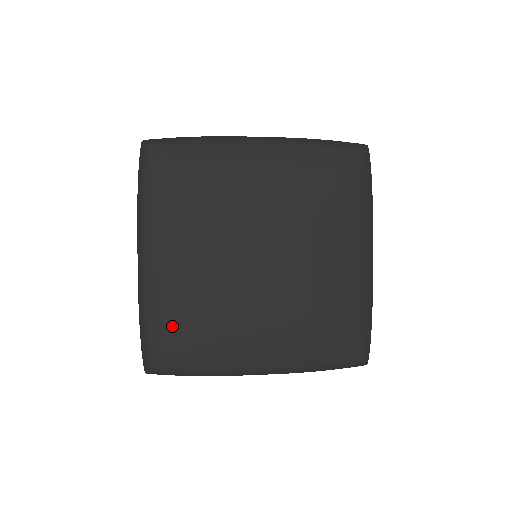
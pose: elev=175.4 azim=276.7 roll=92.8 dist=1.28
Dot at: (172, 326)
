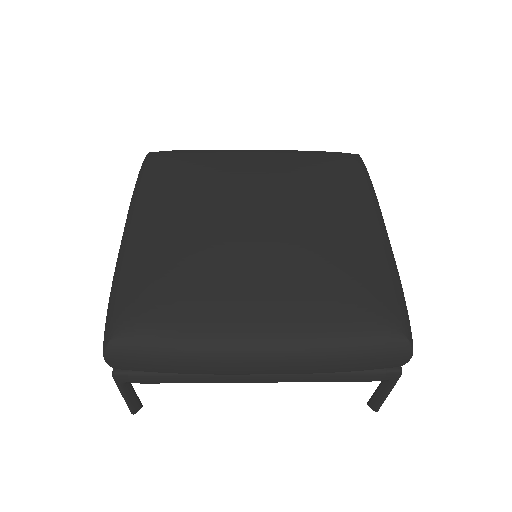
Dot at: (147, 284)
